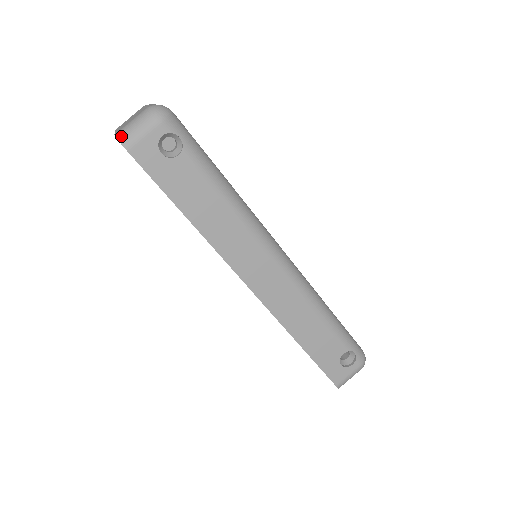
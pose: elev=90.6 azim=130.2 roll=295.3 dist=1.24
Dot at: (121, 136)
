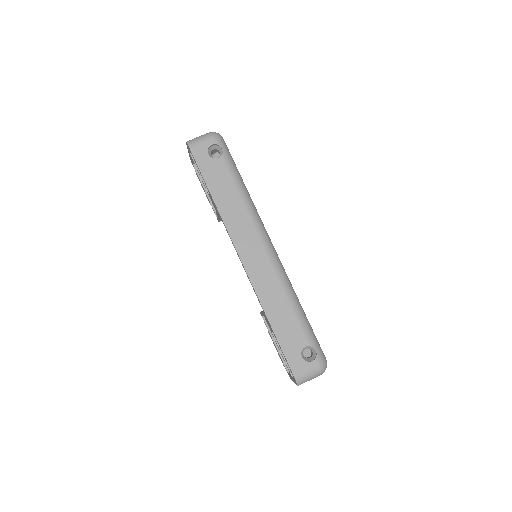
Dot at: (189, 141)
